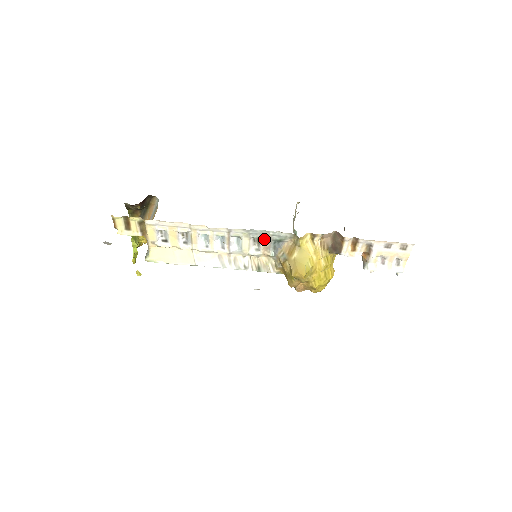
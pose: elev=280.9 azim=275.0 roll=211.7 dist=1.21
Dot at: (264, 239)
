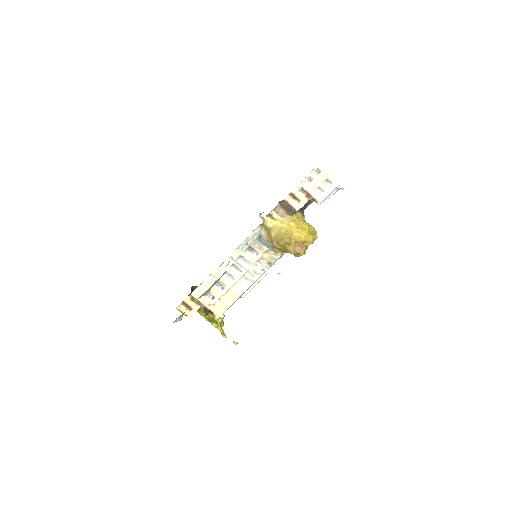
Dot at: (252, 244)
